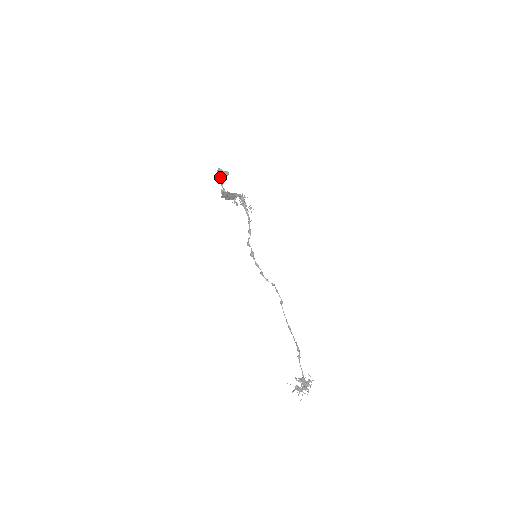
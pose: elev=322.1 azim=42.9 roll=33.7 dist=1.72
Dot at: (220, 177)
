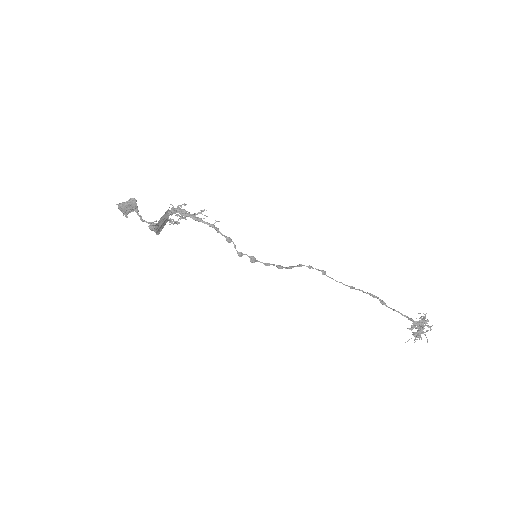
Dot at: occluded
